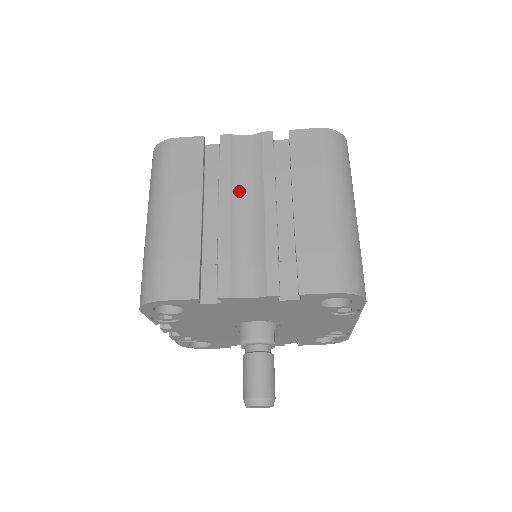
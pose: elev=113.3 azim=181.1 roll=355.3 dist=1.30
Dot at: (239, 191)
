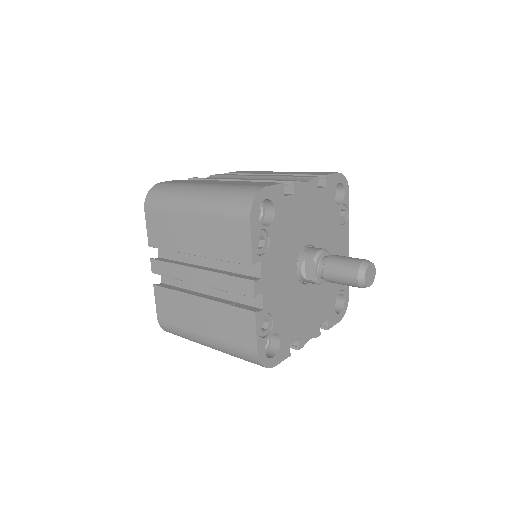
Dot at: occluded
